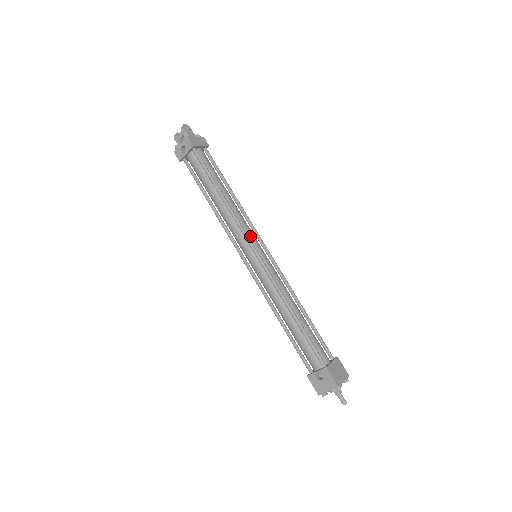
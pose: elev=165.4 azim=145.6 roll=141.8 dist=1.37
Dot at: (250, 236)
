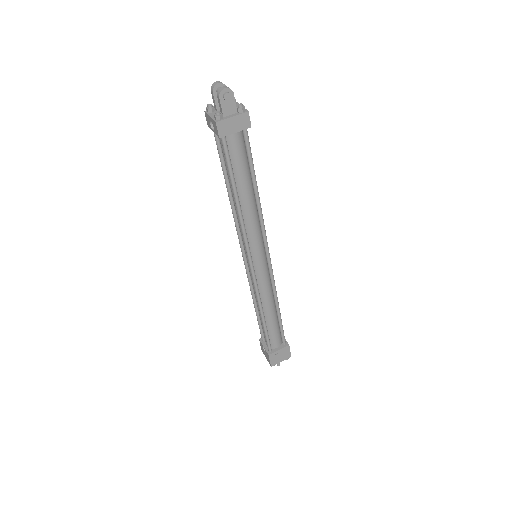
Dot at: (253, 246)
